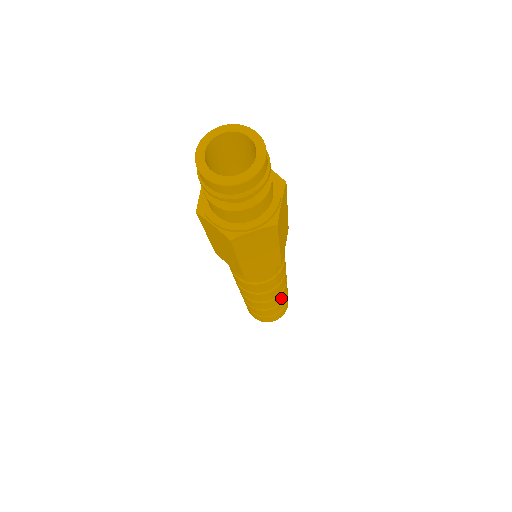
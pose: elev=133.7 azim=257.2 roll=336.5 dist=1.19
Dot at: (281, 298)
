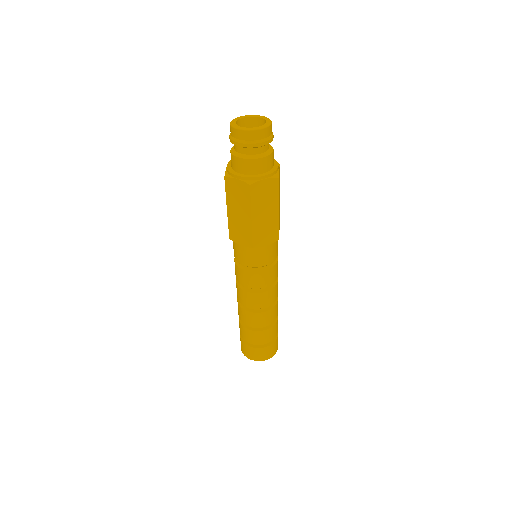
Dot at: (275, 315)
